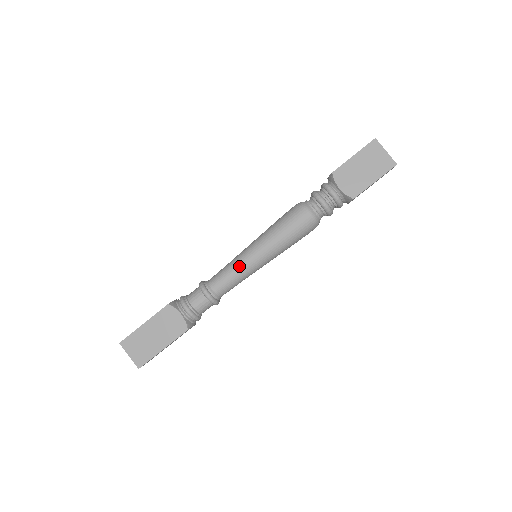
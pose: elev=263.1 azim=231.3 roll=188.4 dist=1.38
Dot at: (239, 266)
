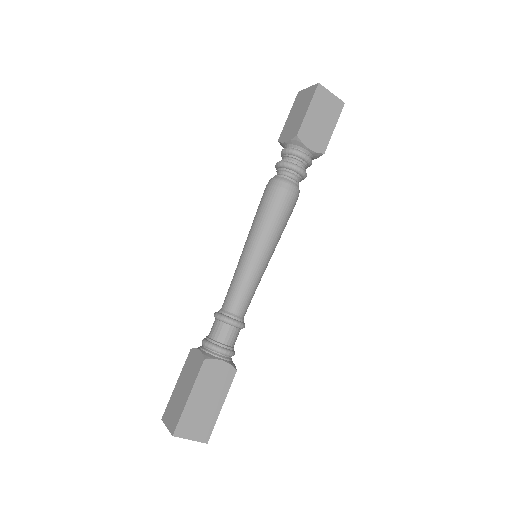
Dot at: (236, 270)
